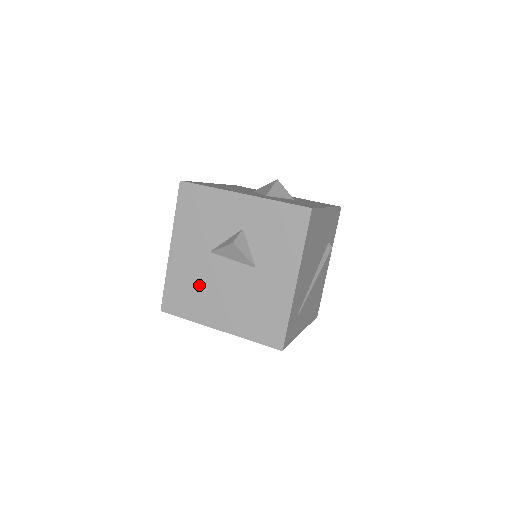
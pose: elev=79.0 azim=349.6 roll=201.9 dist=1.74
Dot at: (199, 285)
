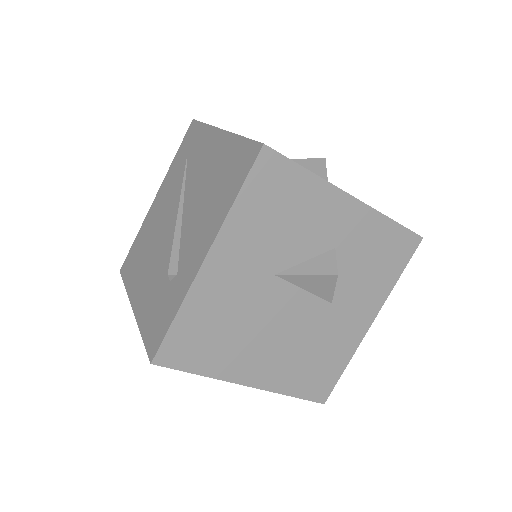
Dot at: (239, 323)
